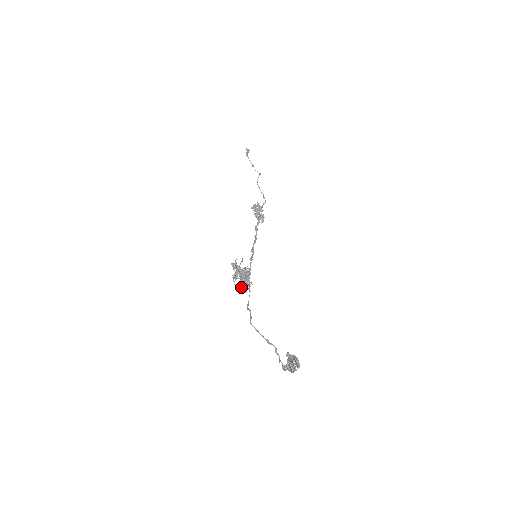
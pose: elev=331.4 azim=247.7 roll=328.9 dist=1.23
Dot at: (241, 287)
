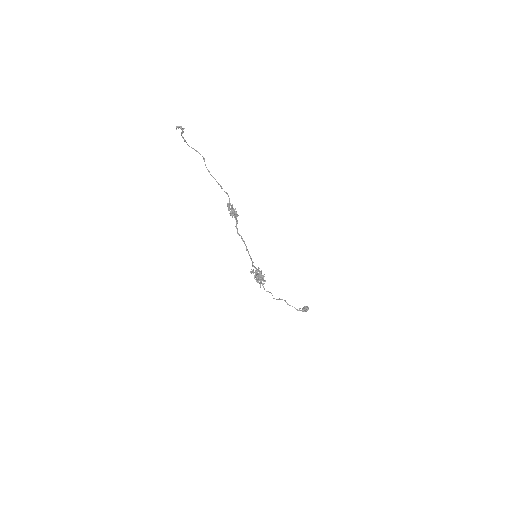
Dot at: occluded
